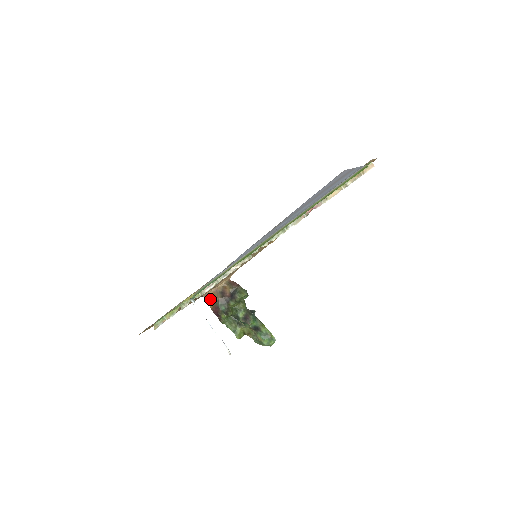
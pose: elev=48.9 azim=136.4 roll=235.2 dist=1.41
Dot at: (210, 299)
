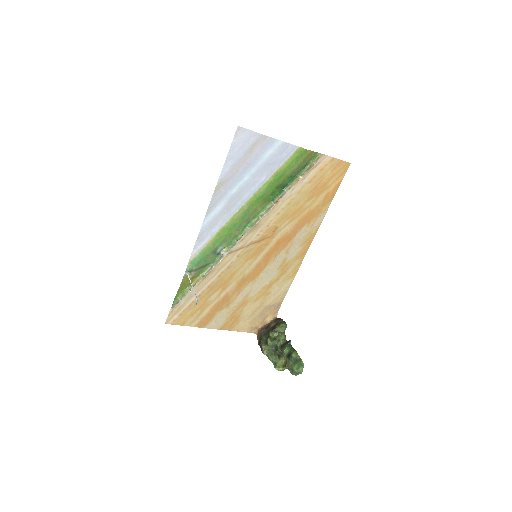
Dot at: (258, 334)
